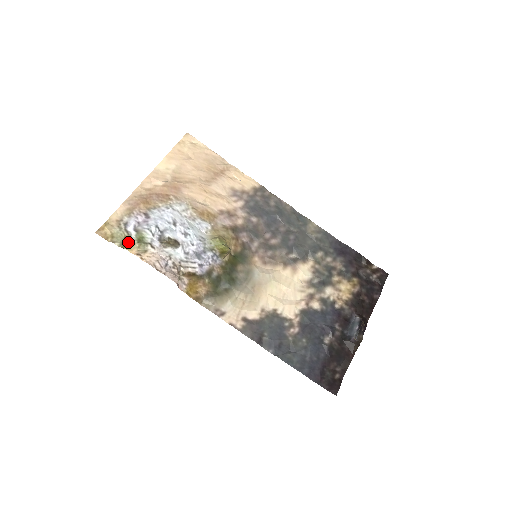
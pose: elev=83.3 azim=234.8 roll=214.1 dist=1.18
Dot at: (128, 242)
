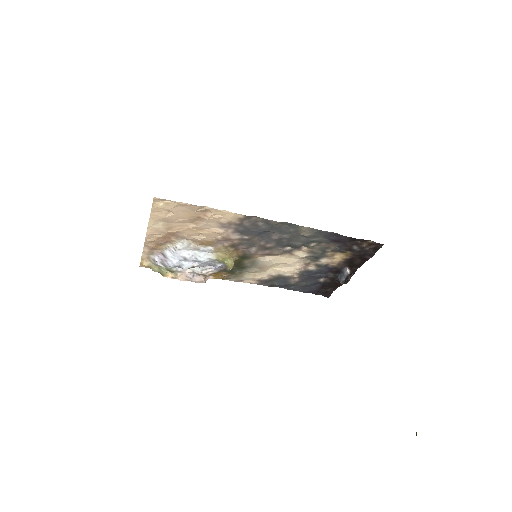
Dot at: (163, 272)
